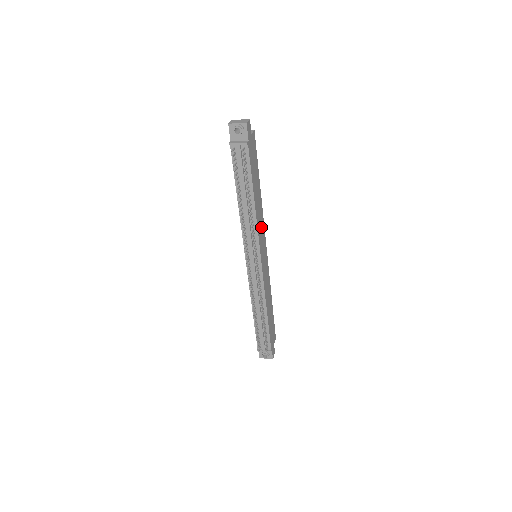
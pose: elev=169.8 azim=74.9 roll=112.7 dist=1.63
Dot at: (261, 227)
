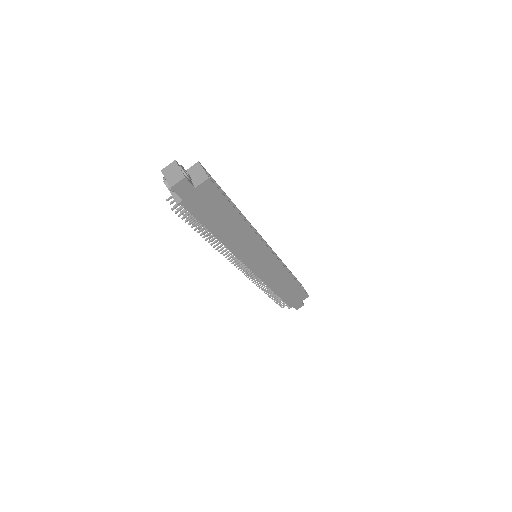
Dot at: (249, 246)
